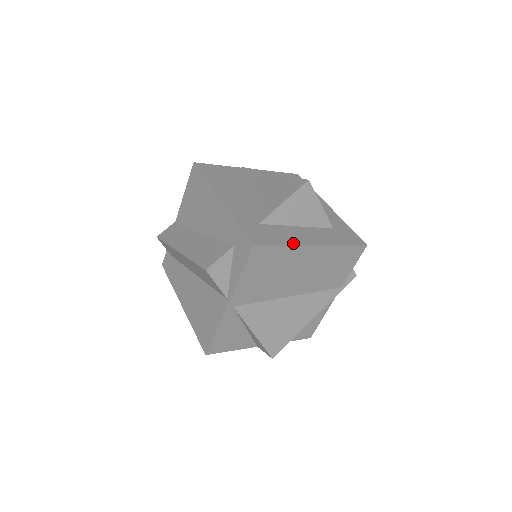
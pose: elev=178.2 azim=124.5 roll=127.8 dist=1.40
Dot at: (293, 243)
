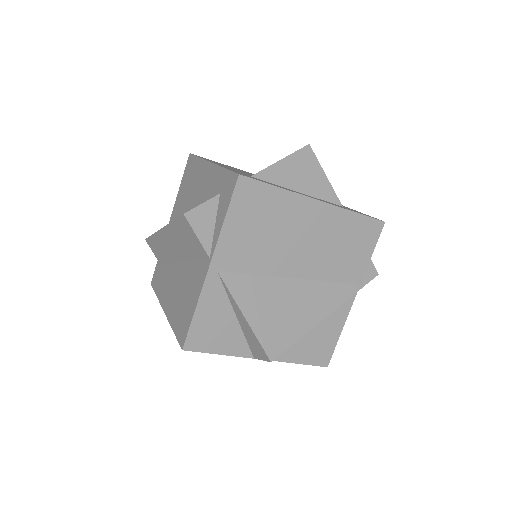
Dot at: (290, 190)
